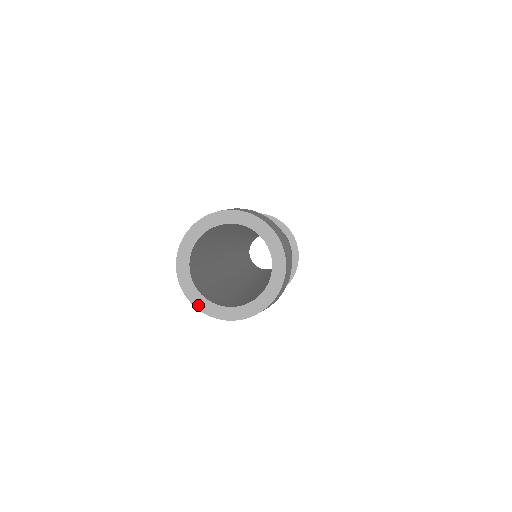
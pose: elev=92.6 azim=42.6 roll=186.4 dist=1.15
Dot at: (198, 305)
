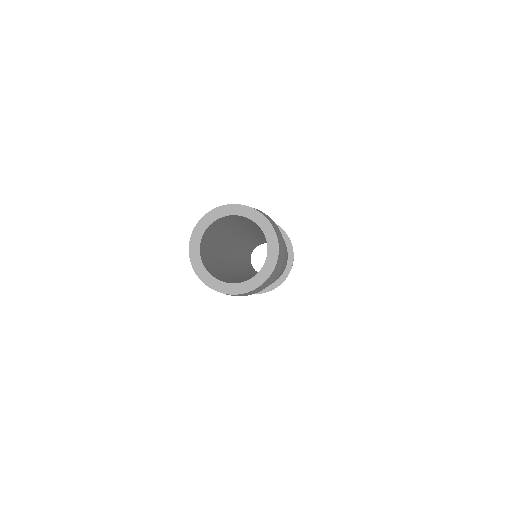
Dot at: (192, 247)
